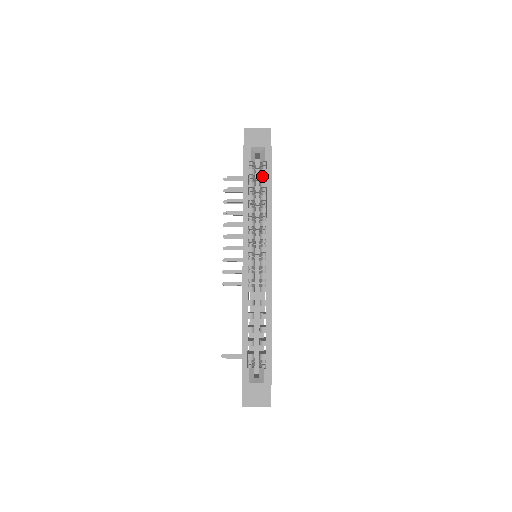
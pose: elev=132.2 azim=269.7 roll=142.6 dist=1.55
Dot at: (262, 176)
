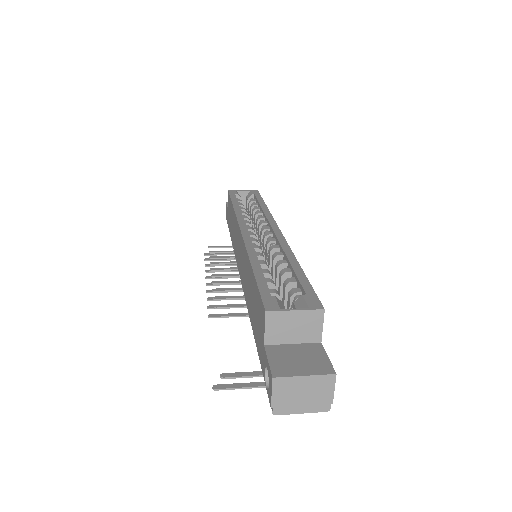
Dot at: occluded
